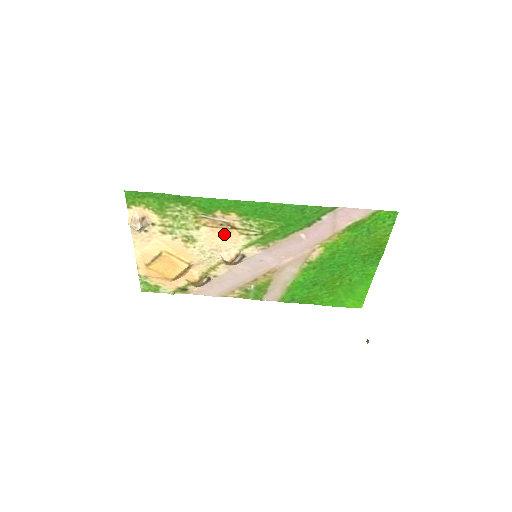
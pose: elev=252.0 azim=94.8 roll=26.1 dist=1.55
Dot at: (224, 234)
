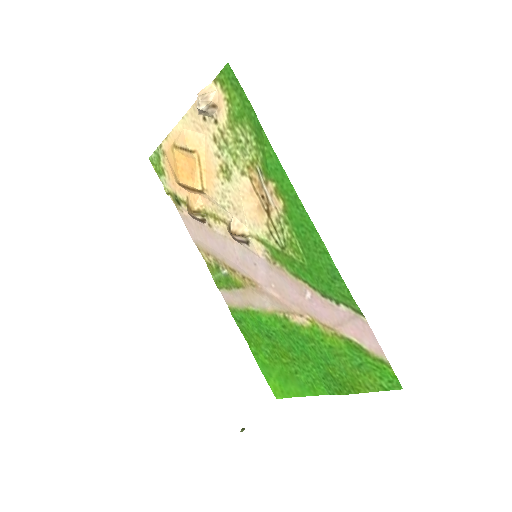
Dot at: (256, 206)
